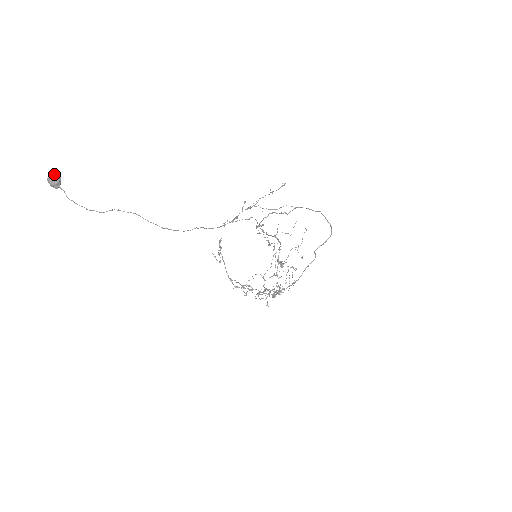
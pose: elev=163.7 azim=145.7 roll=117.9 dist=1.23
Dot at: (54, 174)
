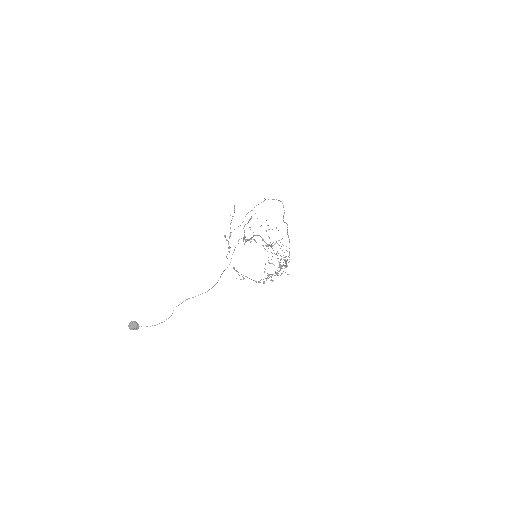
Dot at: (131, 323)
